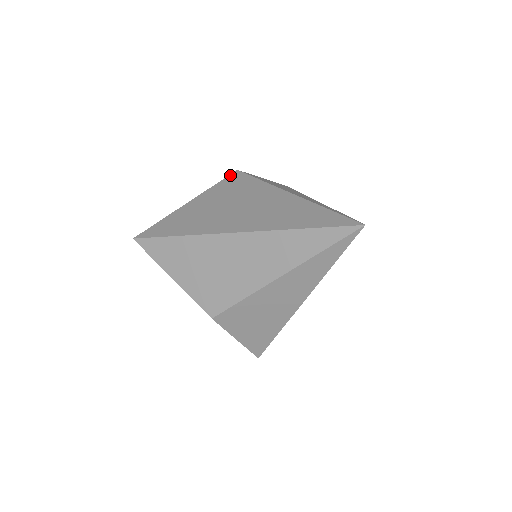
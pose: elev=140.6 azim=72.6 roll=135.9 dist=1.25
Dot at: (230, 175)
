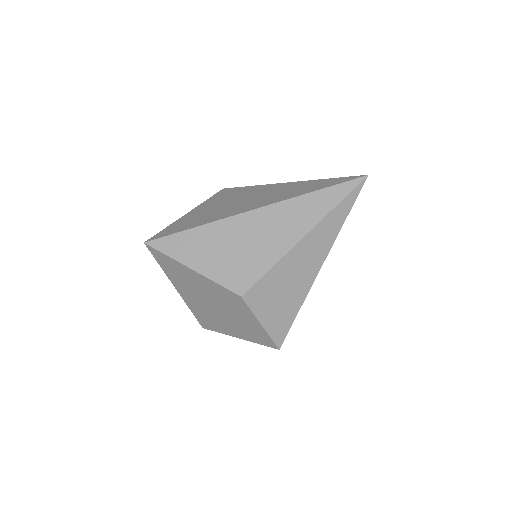
Dot at: (218, 192)
